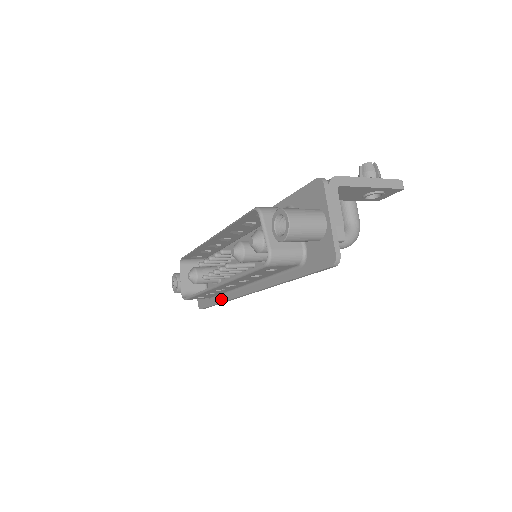
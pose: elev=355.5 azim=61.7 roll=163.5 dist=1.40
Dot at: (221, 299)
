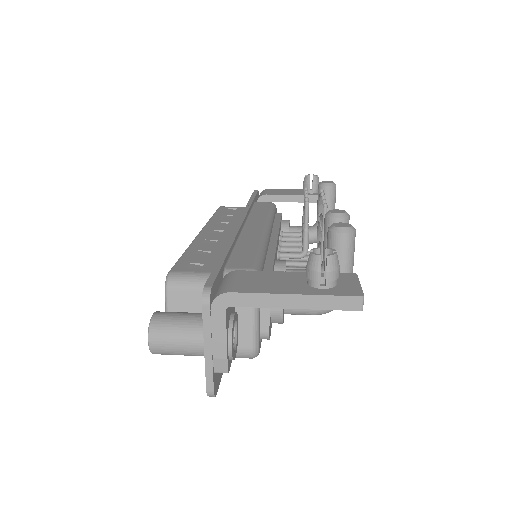
Dot at: occluded
